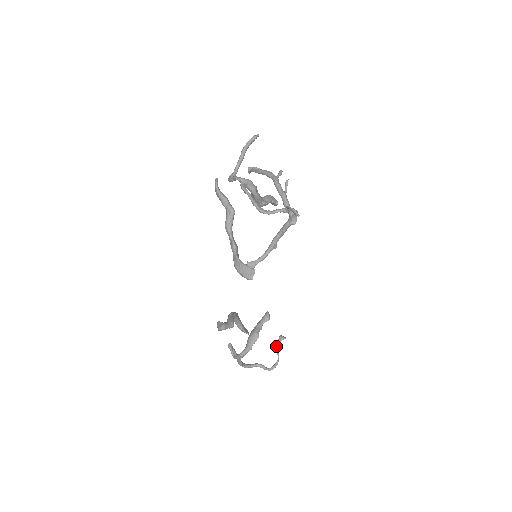
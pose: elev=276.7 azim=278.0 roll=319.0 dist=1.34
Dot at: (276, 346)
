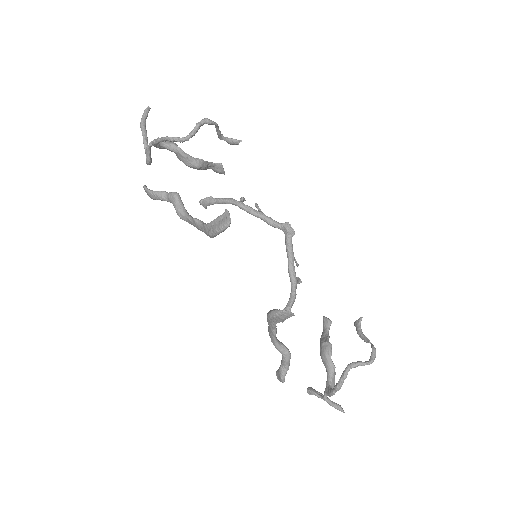
Dot at: occluded
